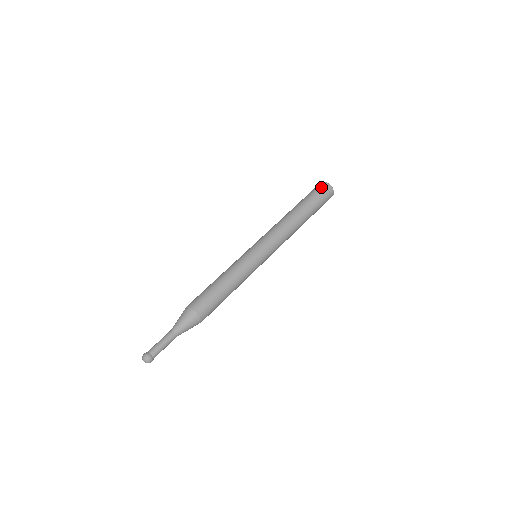
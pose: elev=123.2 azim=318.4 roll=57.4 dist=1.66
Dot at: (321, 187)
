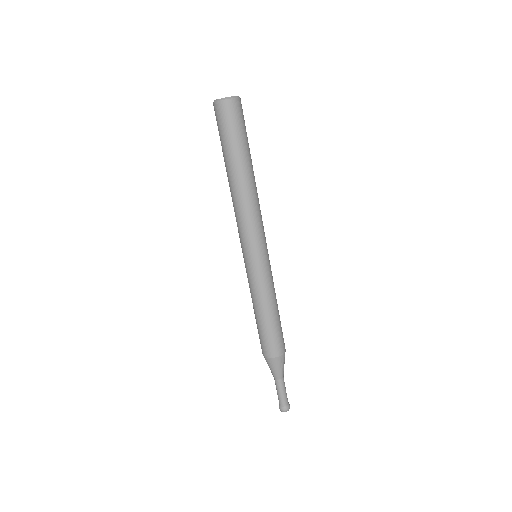
Dot at: (218, 116)
